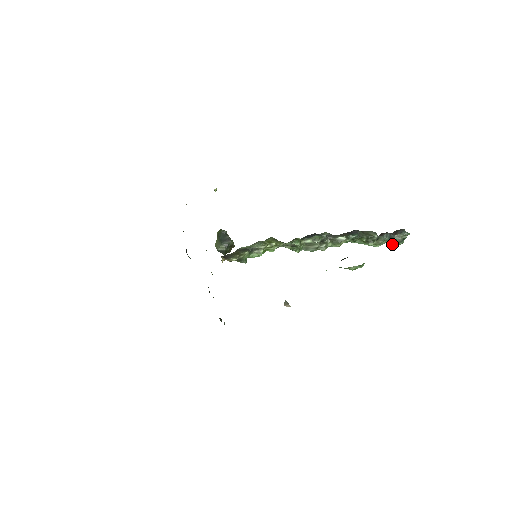
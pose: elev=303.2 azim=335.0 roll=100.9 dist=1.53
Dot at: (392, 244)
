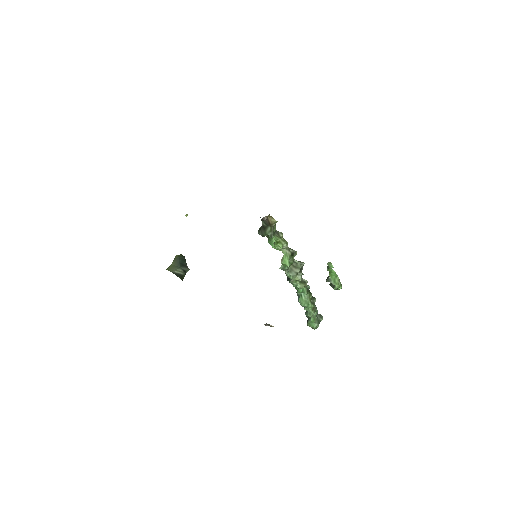
Dot at: (315, 322)
